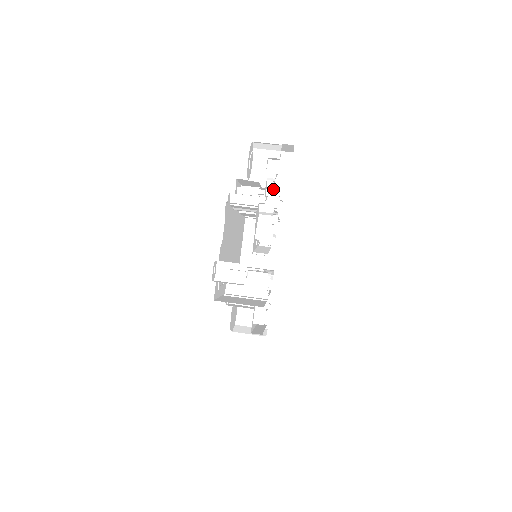
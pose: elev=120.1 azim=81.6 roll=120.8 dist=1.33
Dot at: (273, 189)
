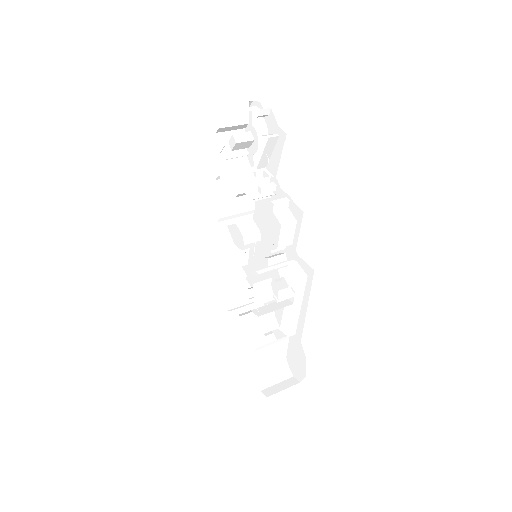
Dot at: occluded
